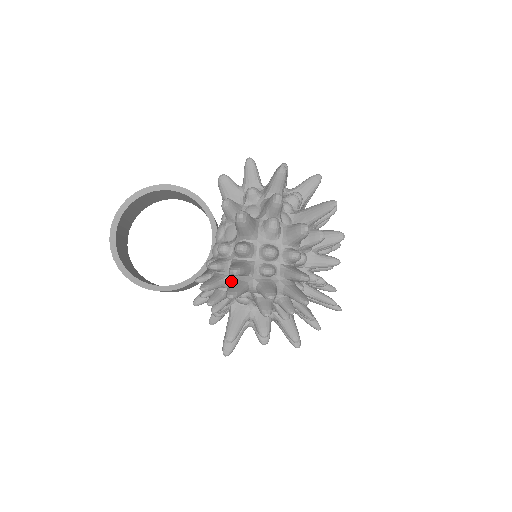
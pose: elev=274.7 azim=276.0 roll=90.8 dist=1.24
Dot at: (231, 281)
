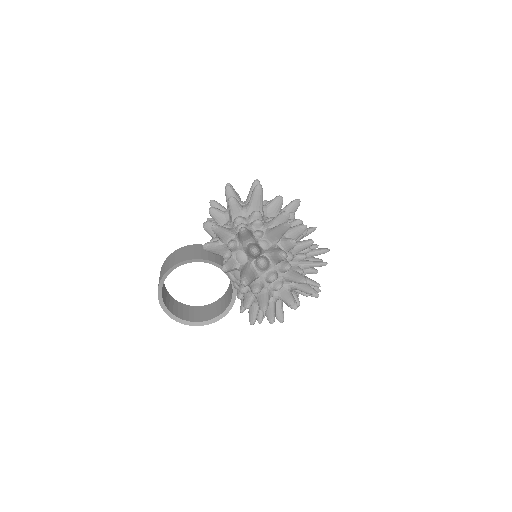
Dot at: occluded
